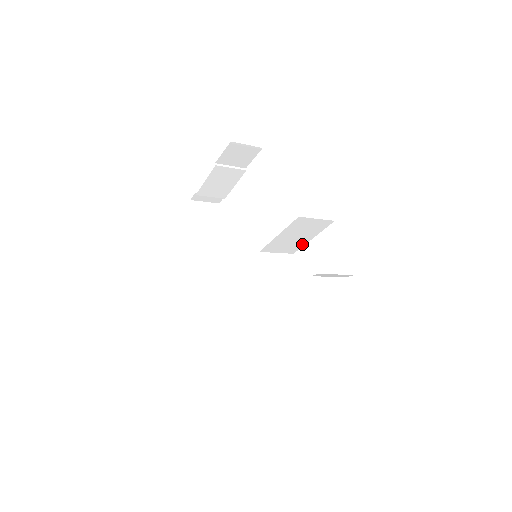
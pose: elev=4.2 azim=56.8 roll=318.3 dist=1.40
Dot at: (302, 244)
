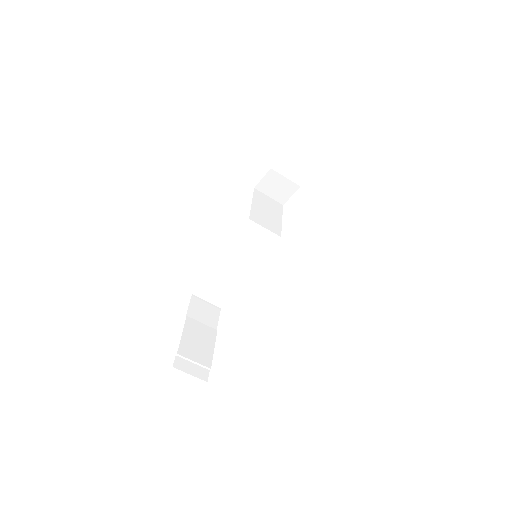
Dot at: (279, 226)
